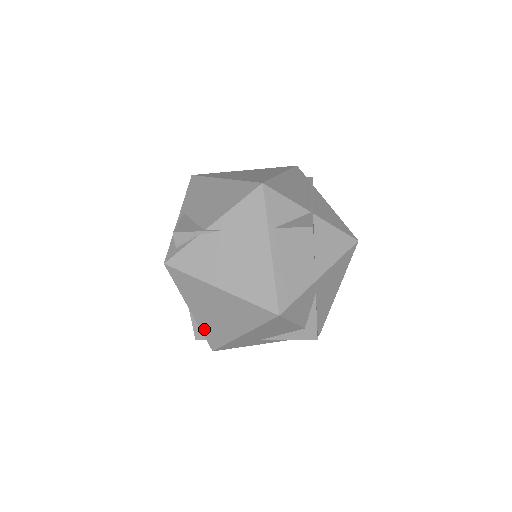
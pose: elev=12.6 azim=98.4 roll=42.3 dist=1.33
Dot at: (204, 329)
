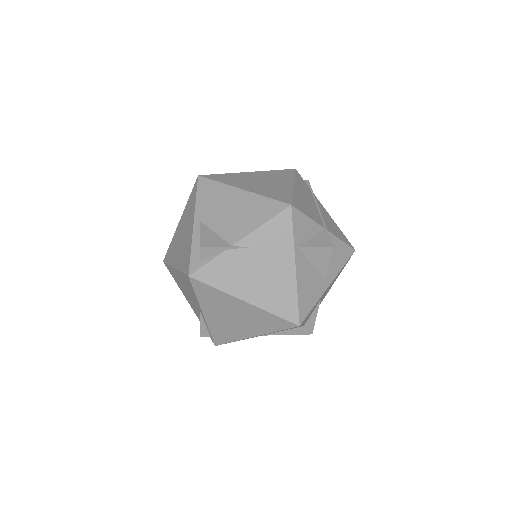
Dot at: (213, 329)
